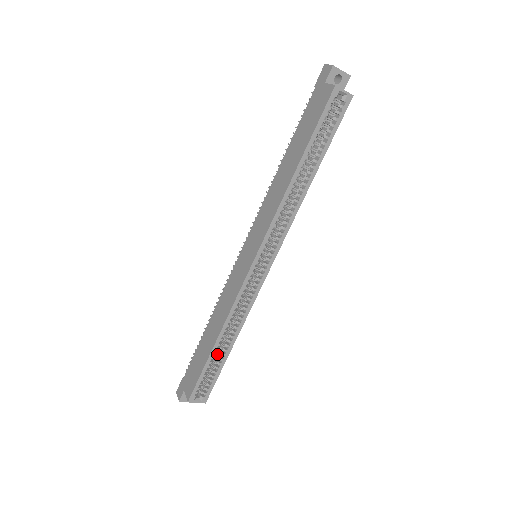
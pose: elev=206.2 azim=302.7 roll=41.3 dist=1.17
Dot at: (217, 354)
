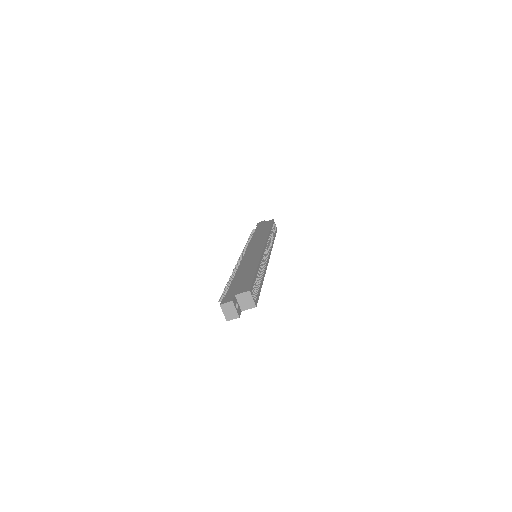
Dot at: occluded
